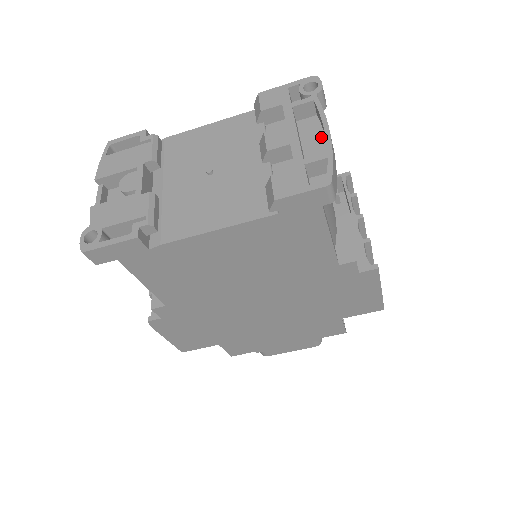
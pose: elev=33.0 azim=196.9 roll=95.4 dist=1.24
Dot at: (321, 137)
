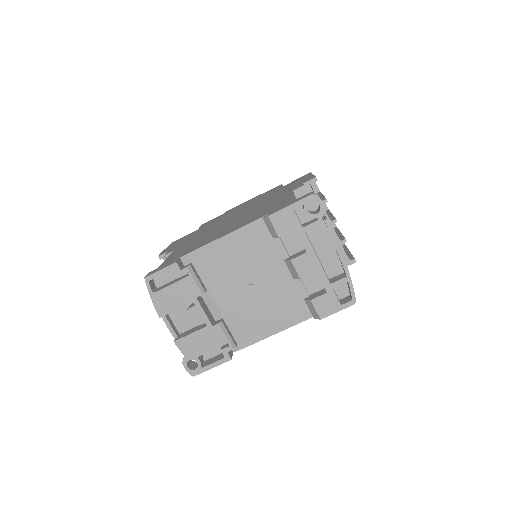
Dot at: (330, 245)
